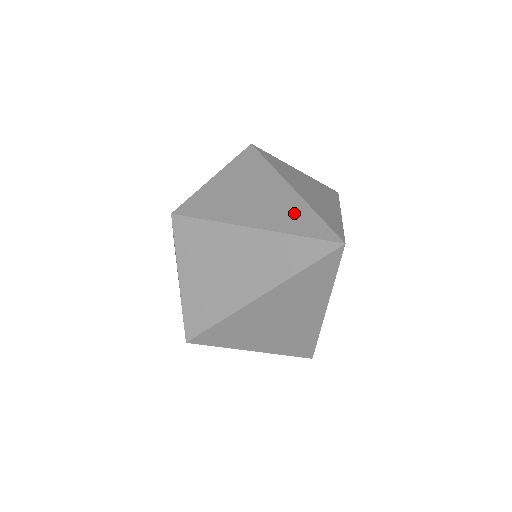
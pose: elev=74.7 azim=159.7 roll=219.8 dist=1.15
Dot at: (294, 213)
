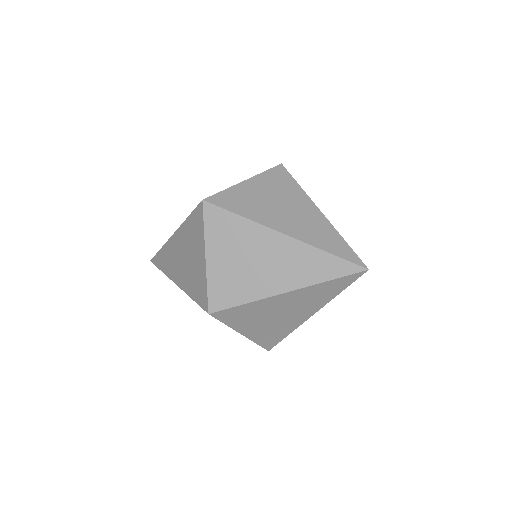
Dot at: (309, 261)
